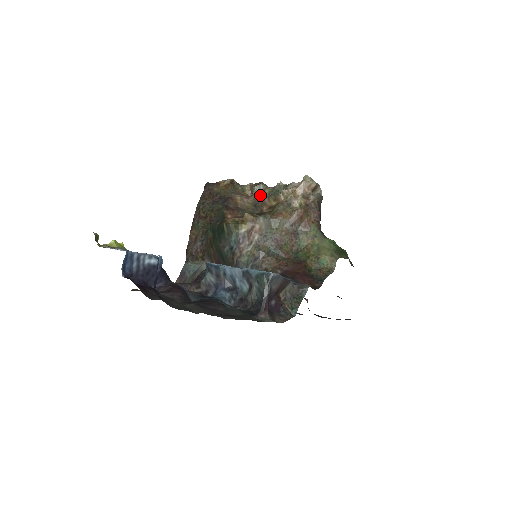
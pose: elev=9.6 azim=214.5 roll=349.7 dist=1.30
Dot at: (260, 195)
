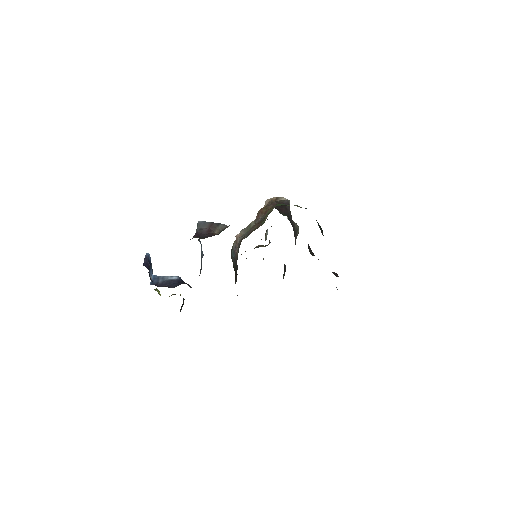
Dot at: occluded
